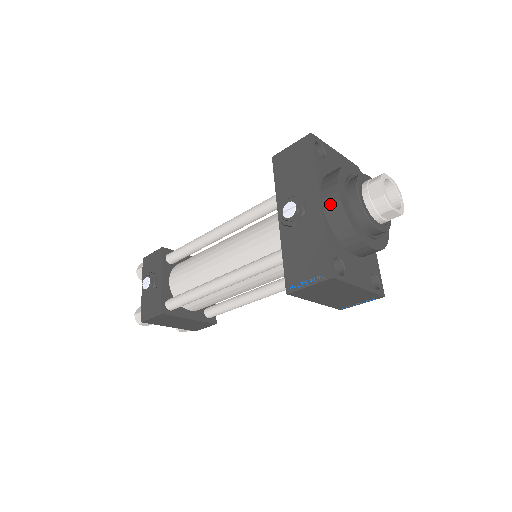
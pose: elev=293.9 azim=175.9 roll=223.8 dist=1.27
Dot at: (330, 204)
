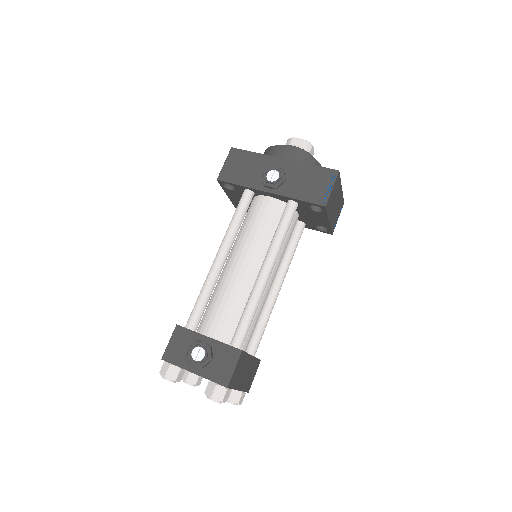
Dot at: (291, 155)
